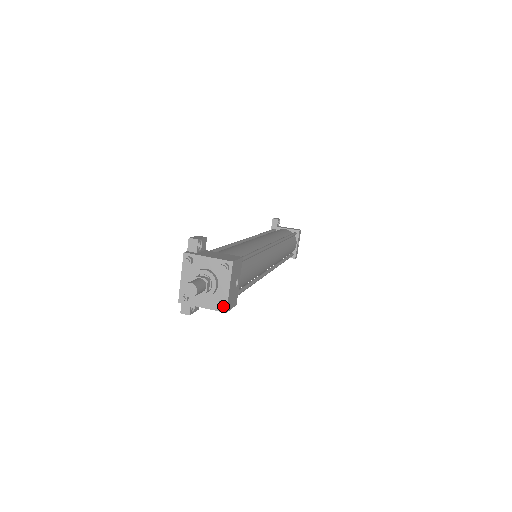
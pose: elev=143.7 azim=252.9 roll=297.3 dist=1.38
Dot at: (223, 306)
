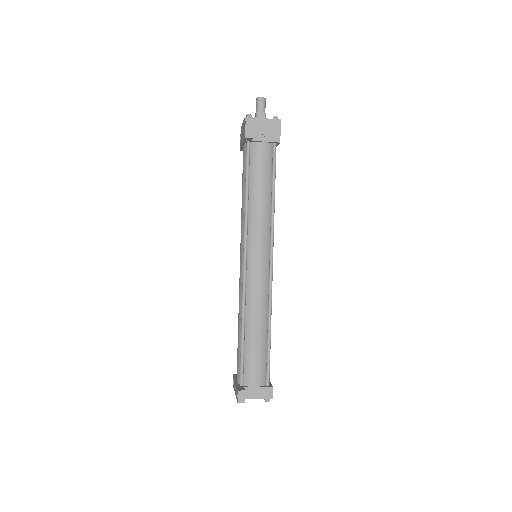
Dot at: (278, 119)
